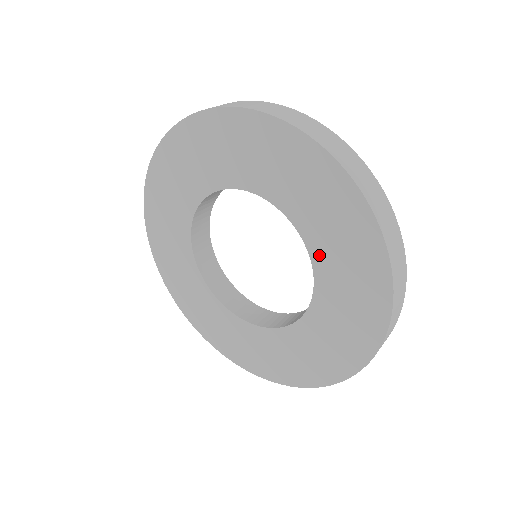
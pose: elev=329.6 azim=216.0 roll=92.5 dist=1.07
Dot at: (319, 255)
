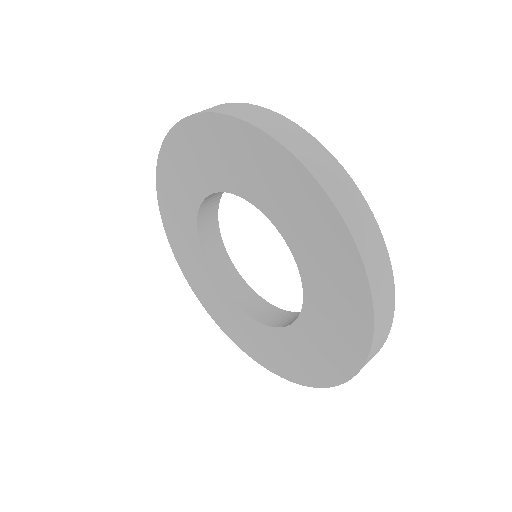
Dot at: (311, 286)
